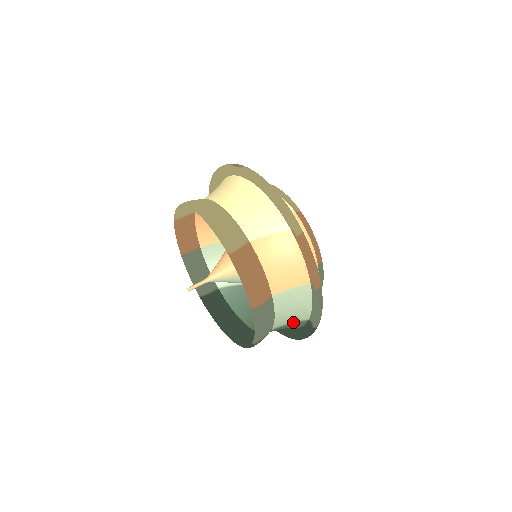
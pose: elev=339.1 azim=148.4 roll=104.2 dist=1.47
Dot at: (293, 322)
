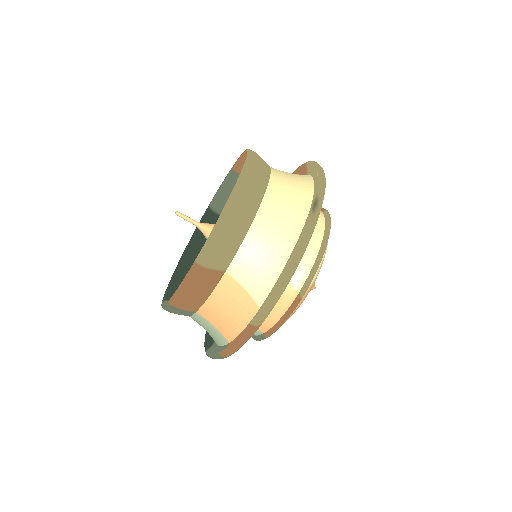
Dot at: occluded
